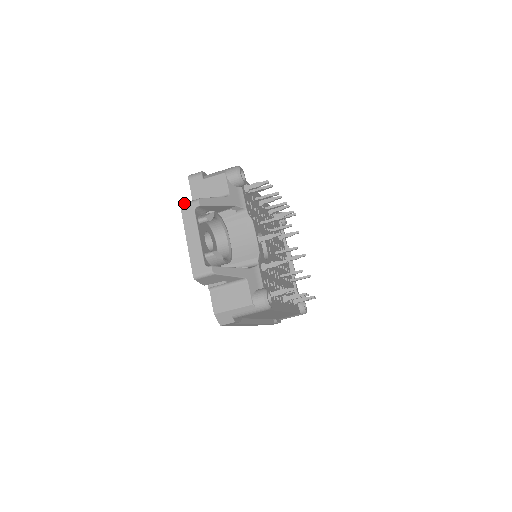
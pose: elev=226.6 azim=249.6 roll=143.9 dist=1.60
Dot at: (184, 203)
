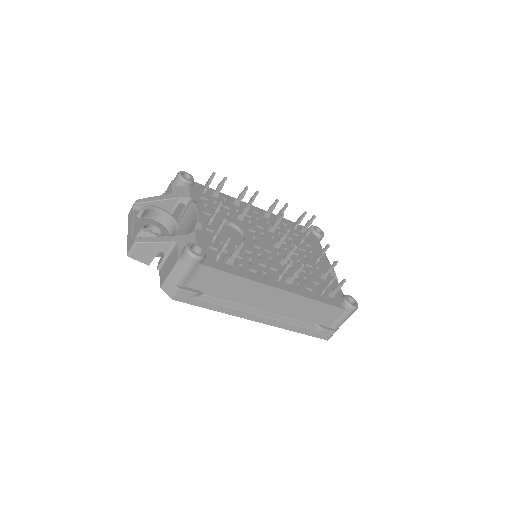
Dot at: (130, 210)
